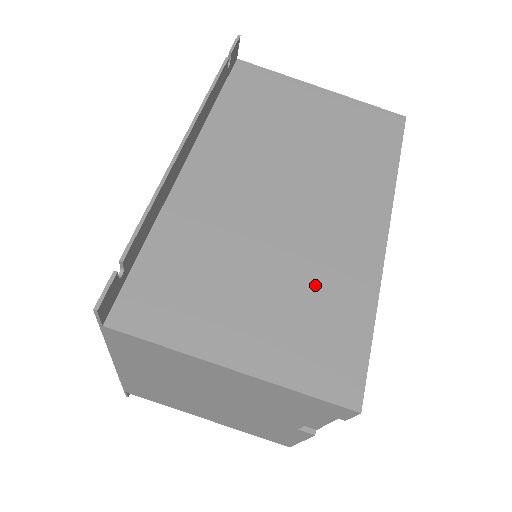
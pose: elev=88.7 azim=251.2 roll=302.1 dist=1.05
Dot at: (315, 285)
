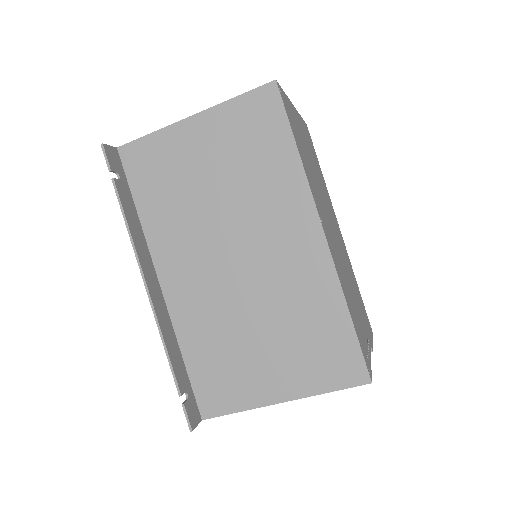
Dot at: (296, 314)
